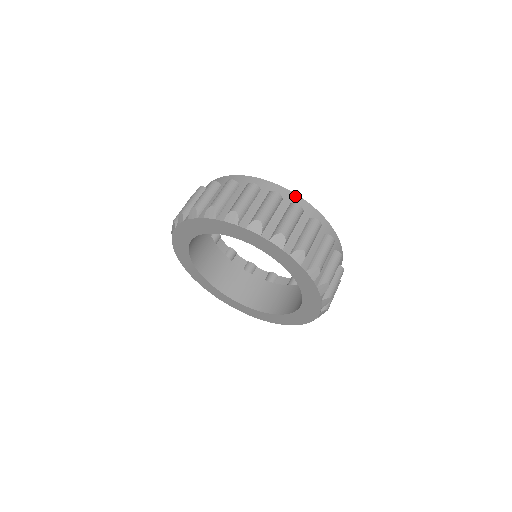
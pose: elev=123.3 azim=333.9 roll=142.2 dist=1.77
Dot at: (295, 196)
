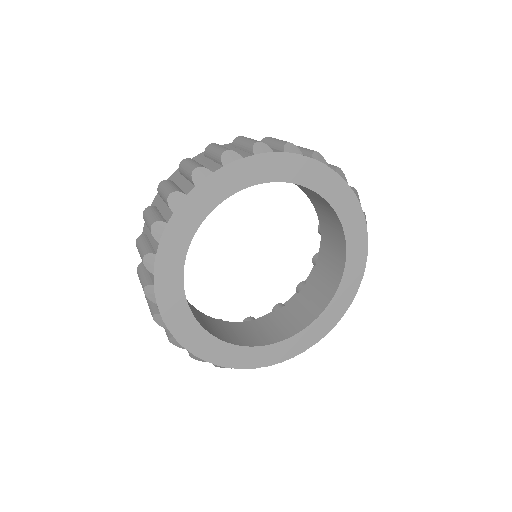
Dot at: occluded
